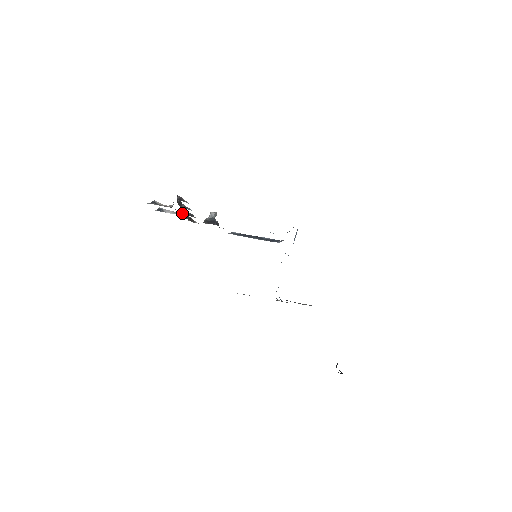
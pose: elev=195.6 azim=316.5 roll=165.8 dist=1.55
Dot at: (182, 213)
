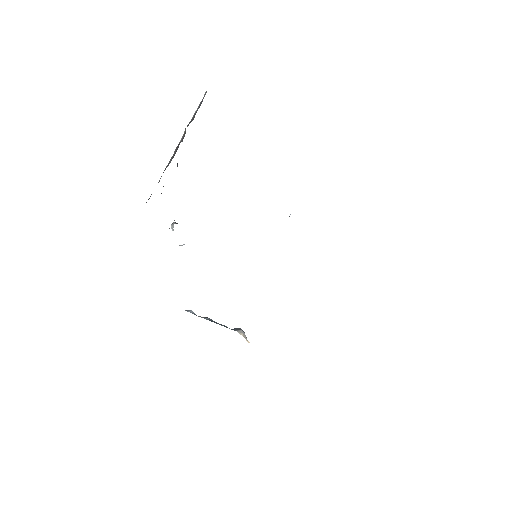
Dot at: (177, 163)
